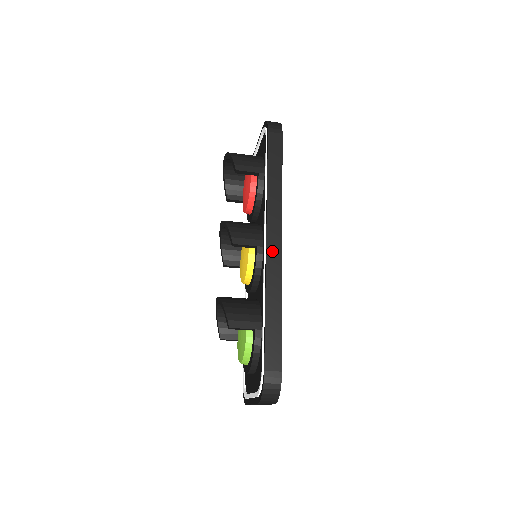
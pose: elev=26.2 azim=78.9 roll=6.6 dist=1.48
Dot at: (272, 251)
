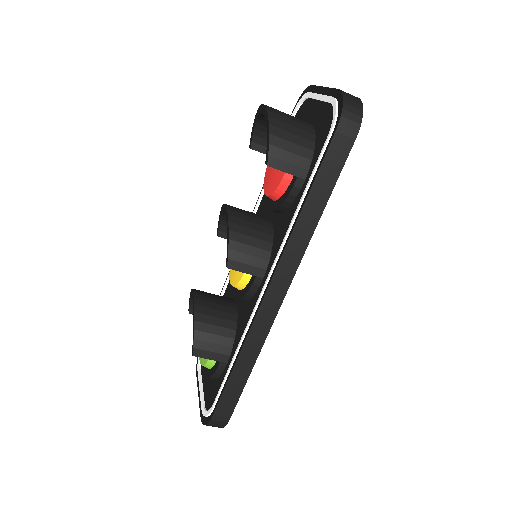
Dot at: (269, 304)
